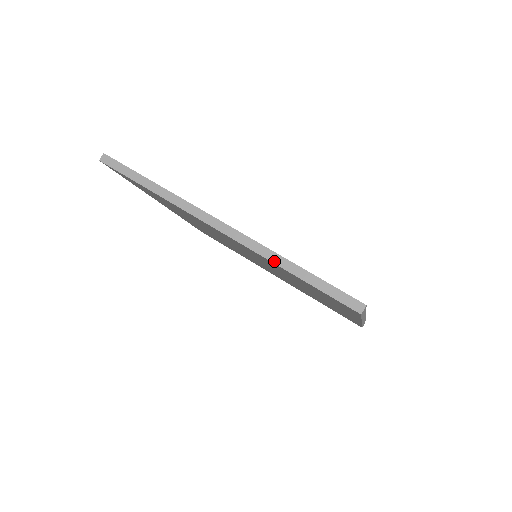
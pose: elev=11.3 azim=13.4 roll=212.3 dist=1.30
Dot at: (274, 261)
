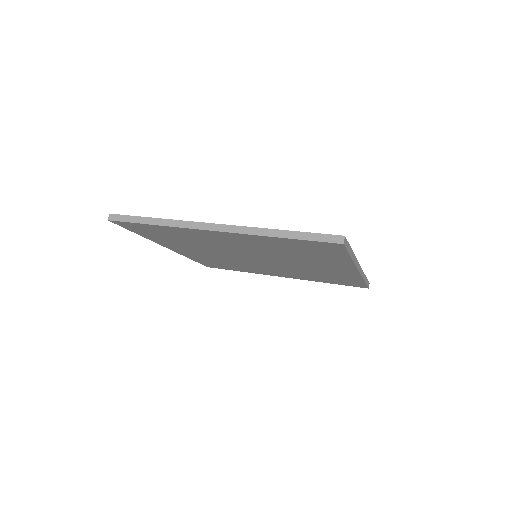
Dot at: (265, 235)
